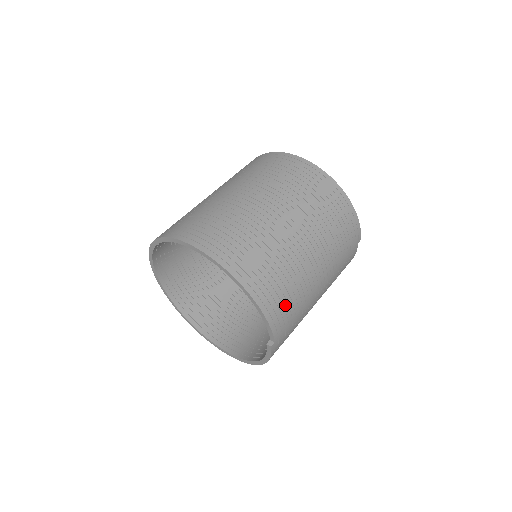
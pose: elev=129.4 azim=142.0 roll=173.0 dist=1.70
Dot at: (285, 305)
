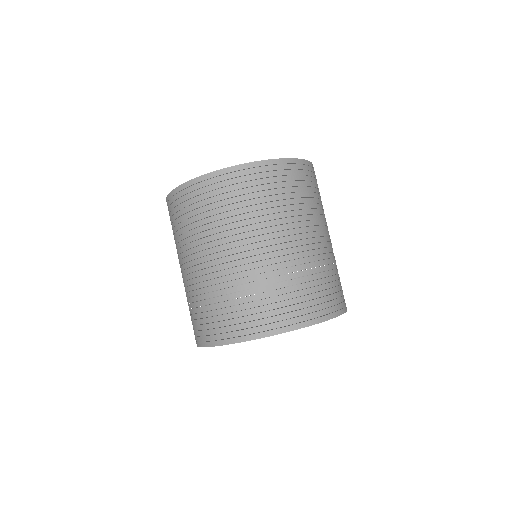
Dot at: occluded
